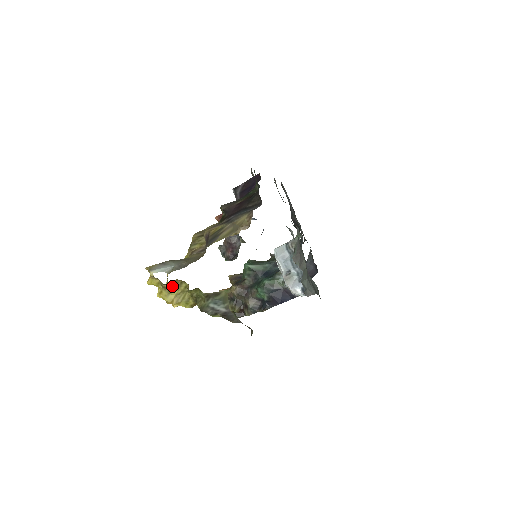
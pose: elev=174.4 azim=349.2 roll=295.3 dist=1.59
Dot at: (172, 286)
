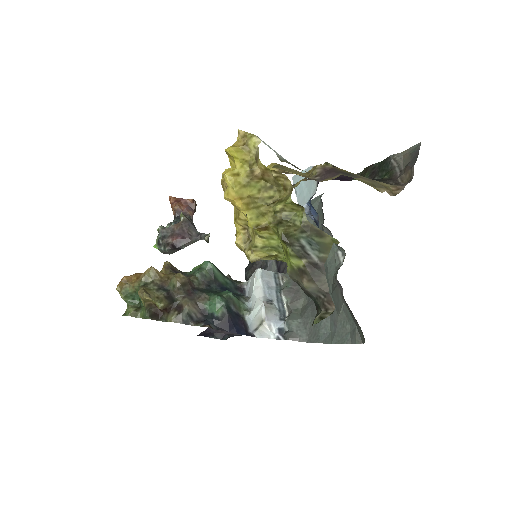
Dot at: (257, 180)
